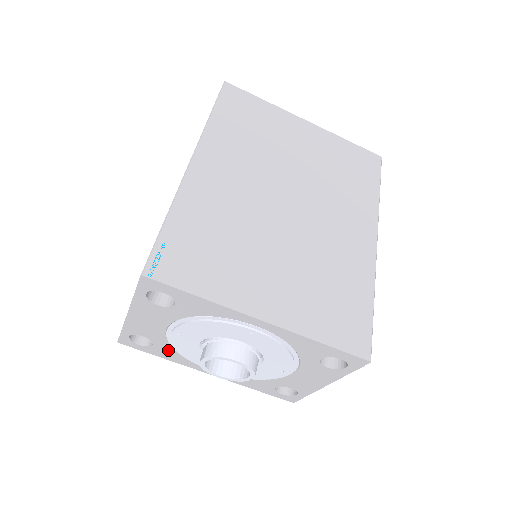
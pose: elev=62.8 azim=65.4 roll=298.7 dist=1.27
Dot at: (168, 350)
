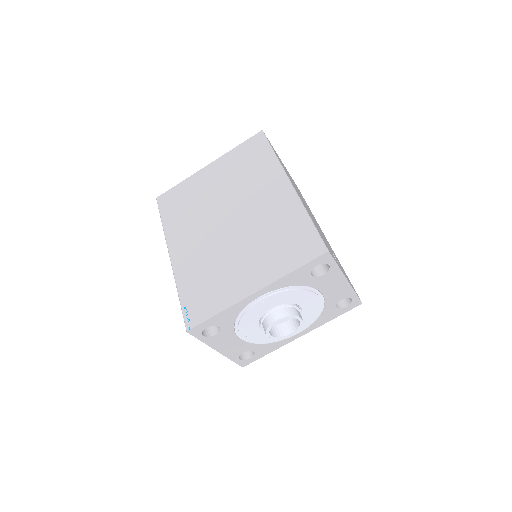
Dot at: (263, 347)
